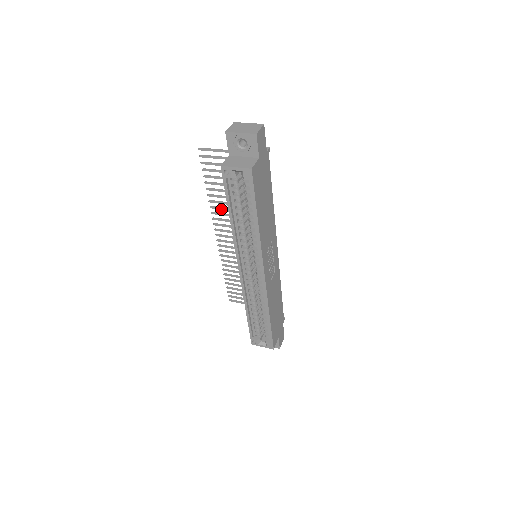
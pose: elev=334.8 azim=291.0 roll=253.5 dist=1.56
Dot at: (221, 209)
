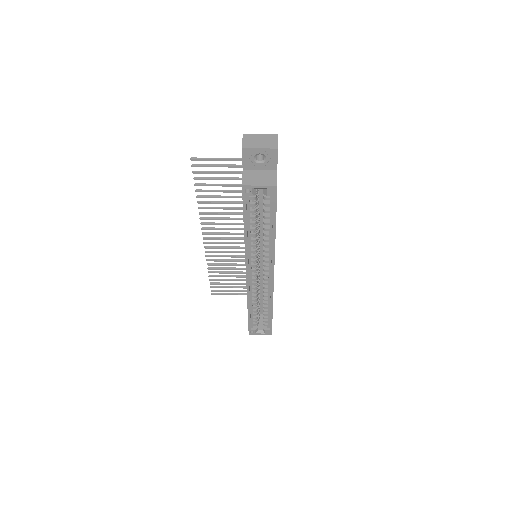
Dot at: (212, 214)
